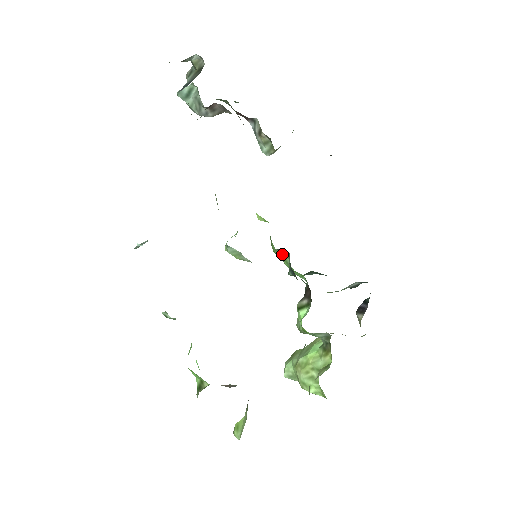
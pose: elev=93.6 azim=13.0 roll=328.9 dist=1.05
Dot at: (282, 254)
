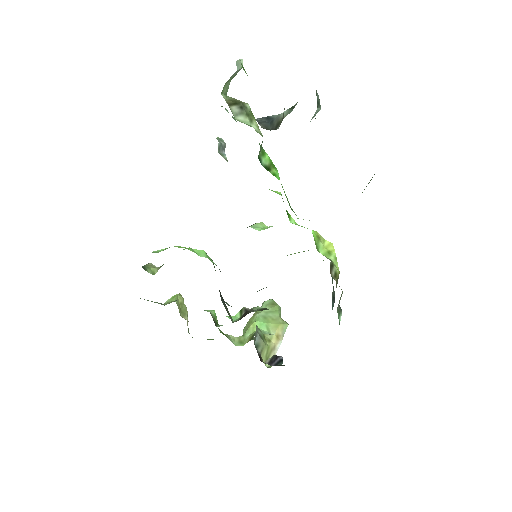
Dot at: occluded
